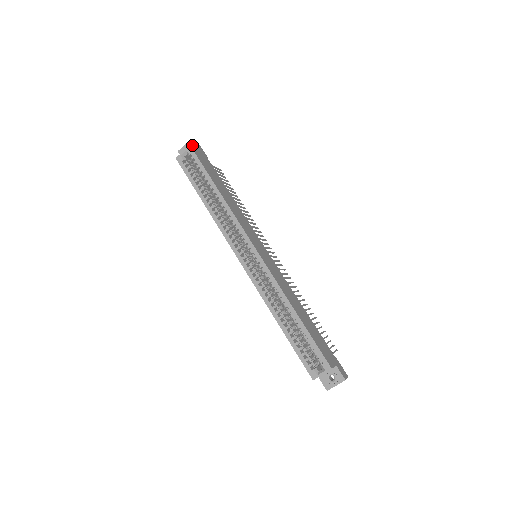
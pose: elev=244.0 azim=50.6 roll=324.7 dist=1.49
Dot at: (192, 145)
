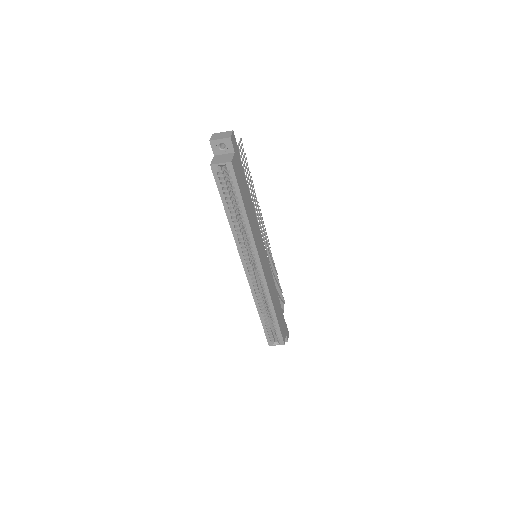
Dot at: (229, 144)
